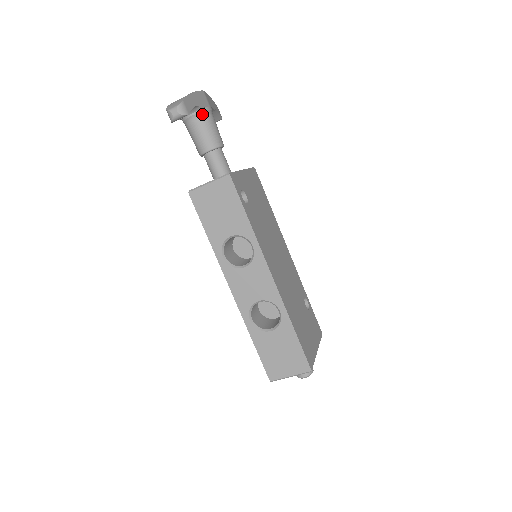
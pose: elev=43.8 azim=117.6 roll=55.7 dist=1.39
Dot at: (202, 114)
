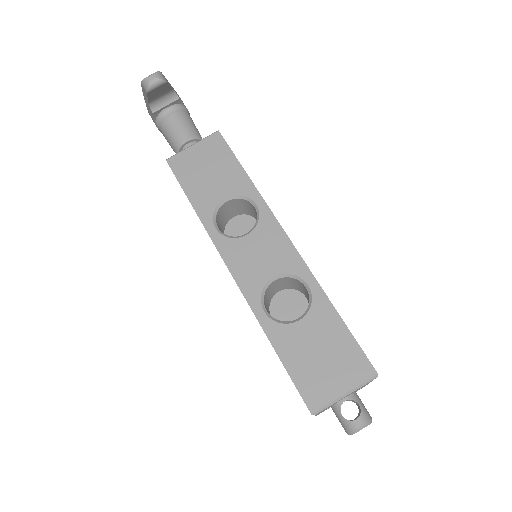
Dot at: (179, 108)
